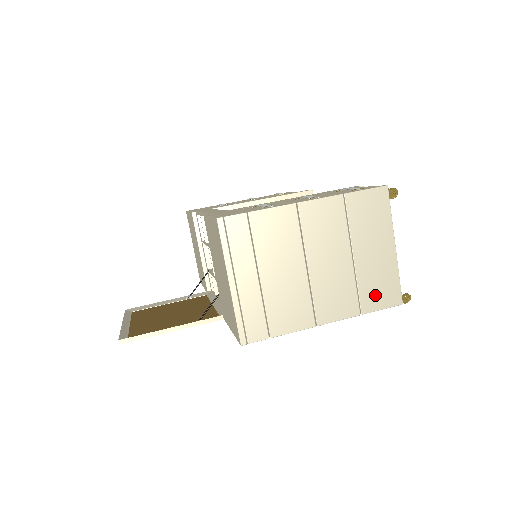
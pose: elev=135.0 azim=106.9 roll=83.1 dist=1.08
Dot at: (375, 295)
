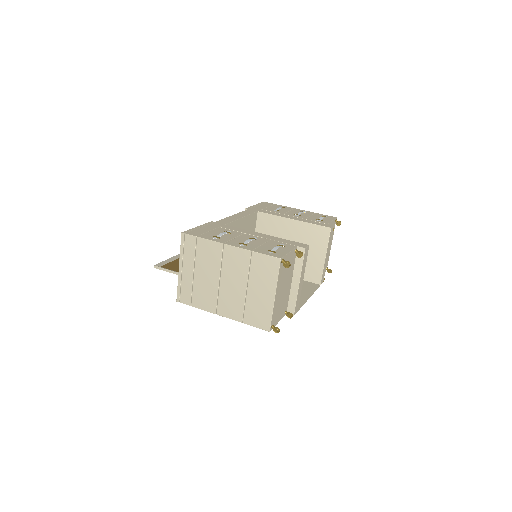
Dot at: (254, 317)
